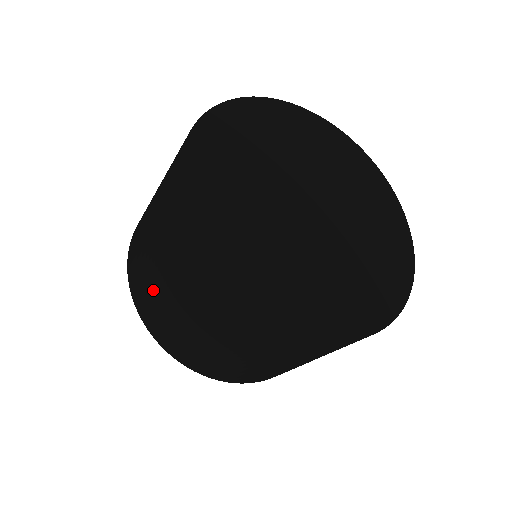
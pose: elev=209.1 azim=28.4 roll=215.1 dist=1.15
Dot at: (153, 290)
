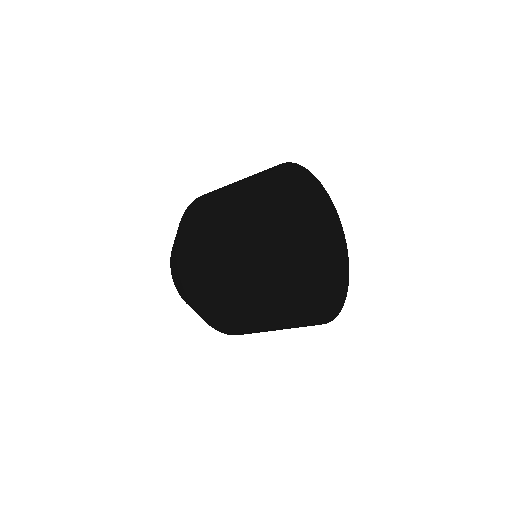
Dot at: (211, 200)
